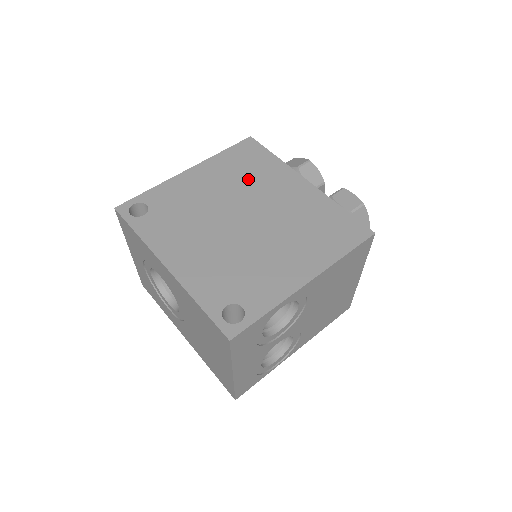
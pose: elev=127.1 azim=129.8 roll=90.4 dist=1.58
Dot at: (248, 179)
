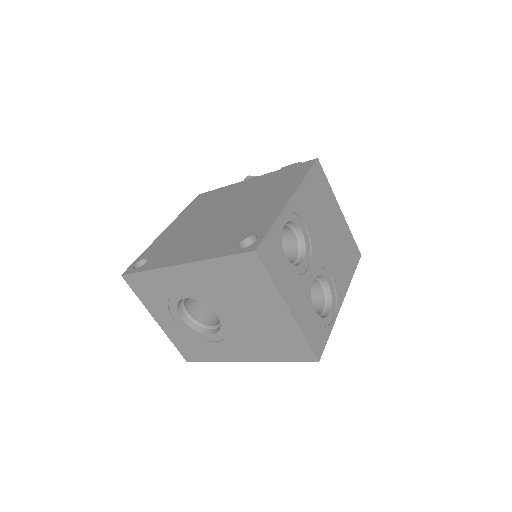
Dot at: (211, 204)
